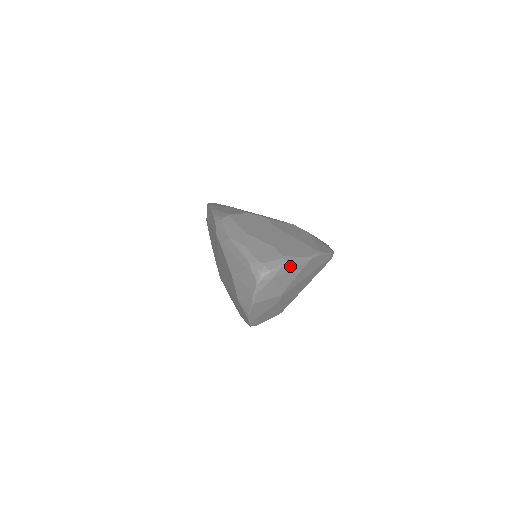
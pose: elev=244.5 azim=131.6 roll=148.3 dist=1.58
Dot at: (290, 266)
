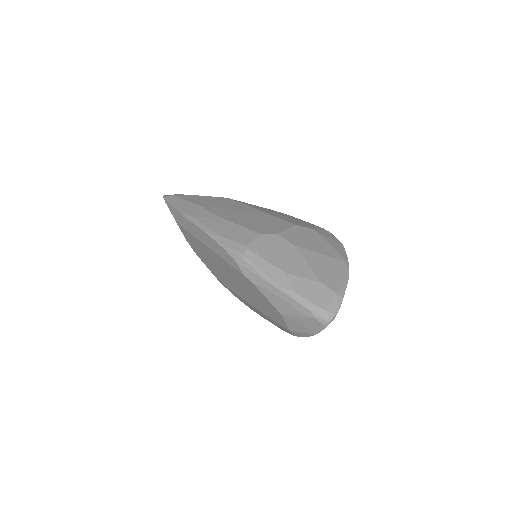
Dot at: (342, 297)
